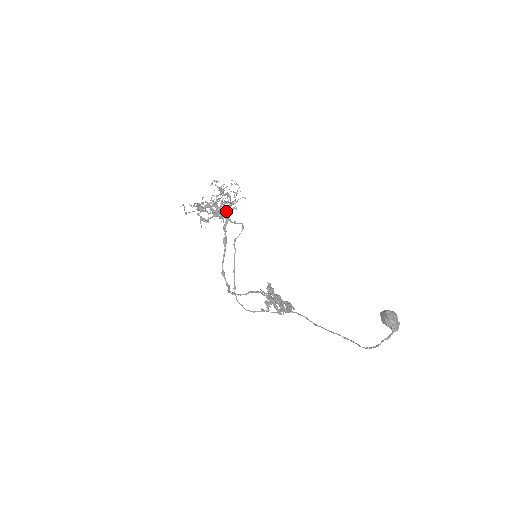
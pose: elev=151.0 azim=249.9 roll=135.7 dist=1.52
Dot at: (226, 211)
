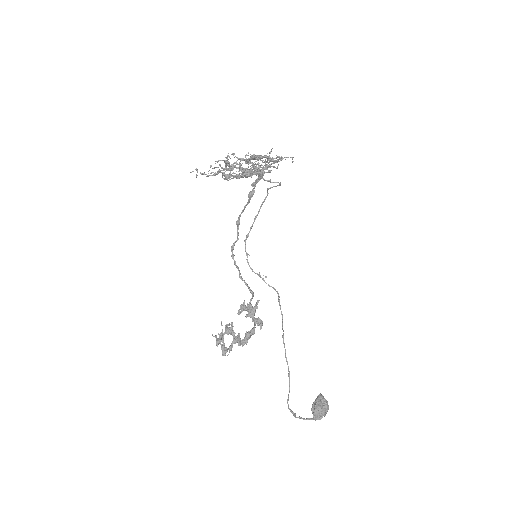
Dot at: (258, 173)
